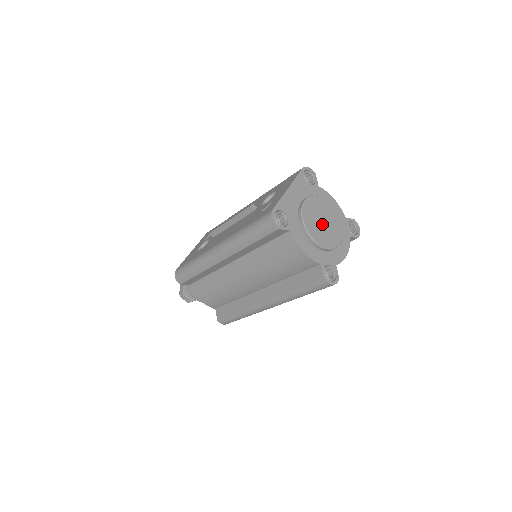
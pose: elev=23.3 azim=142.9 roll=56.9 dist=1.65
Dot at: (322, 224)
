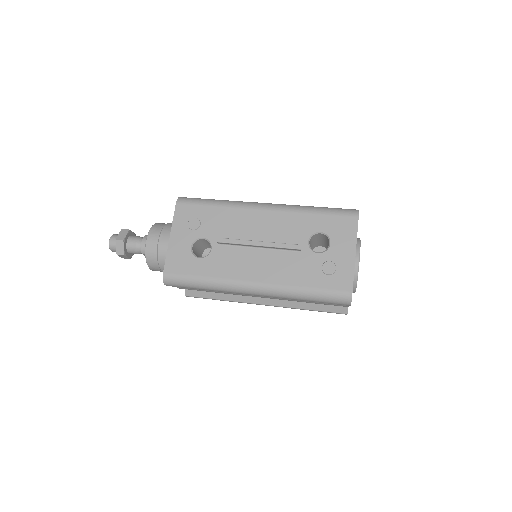
Dot at: occluded
